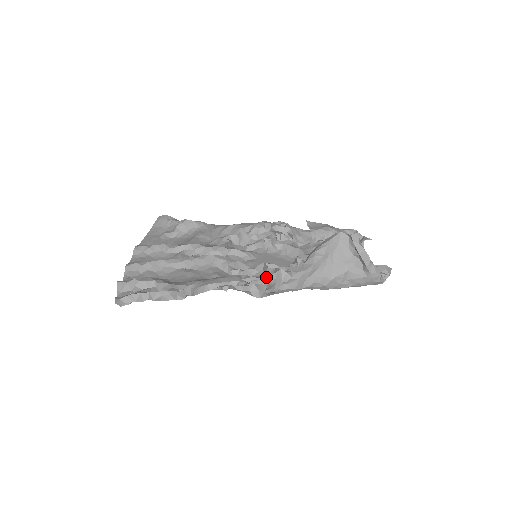
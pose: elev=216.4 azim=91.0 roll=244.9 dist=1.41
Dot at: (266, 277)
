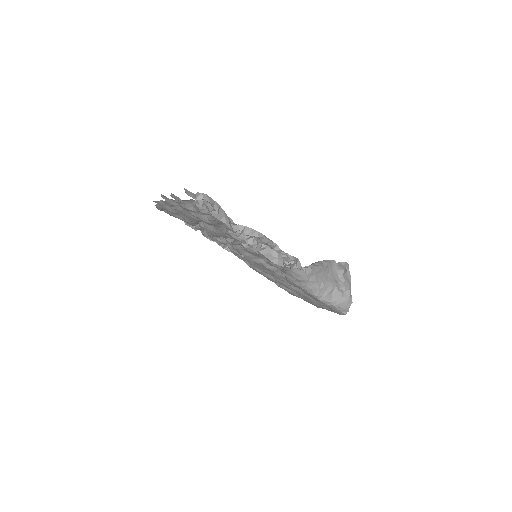
Dot at: (287, 258)
